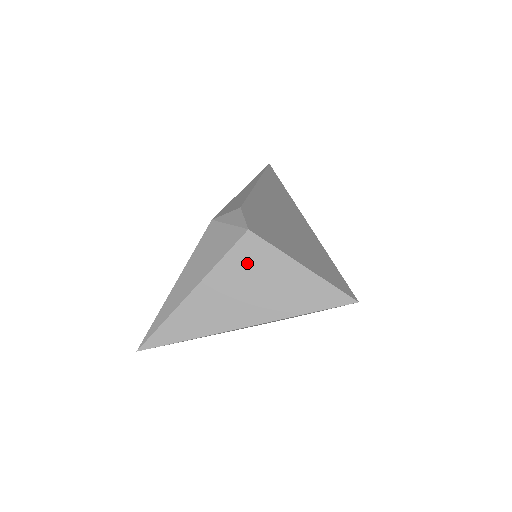
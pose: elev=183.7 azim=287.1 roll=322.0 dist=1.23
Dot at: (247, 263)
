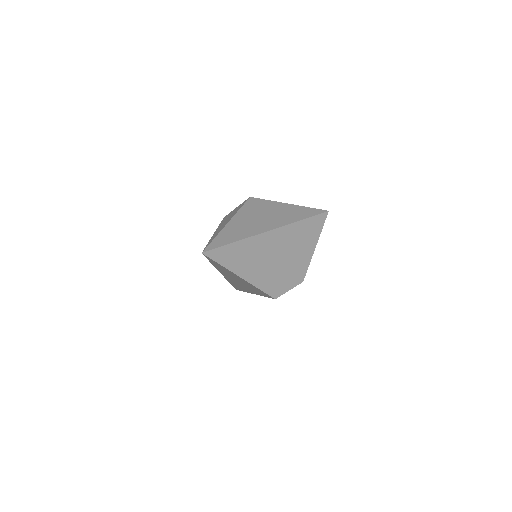
Dot at: (256, 207)
